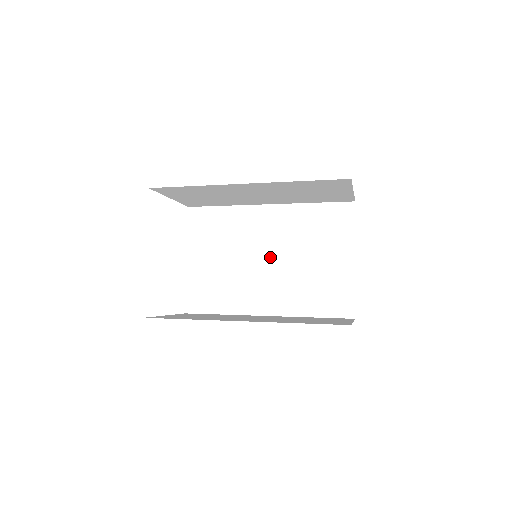
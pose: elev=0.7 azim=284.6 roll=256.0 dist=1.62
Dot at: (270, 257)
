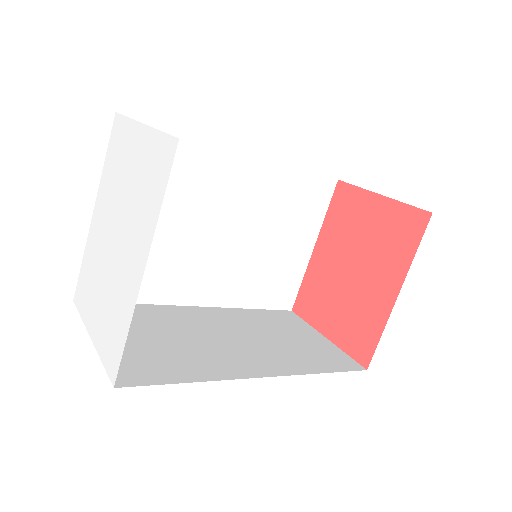
Dot at: (227, 230)
